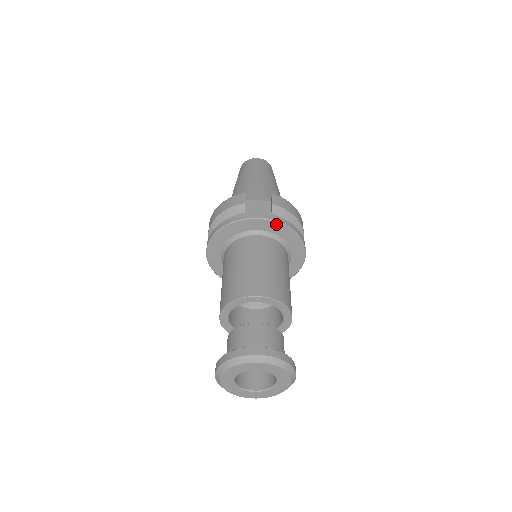
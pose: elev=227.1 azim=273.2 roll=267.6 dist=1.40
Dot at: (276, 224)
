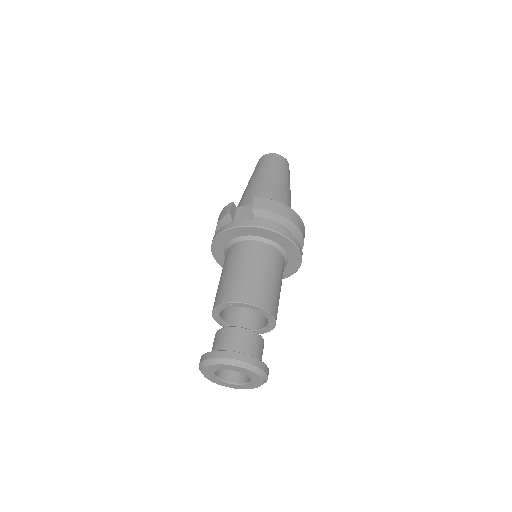
Dot at: (253, 228)
